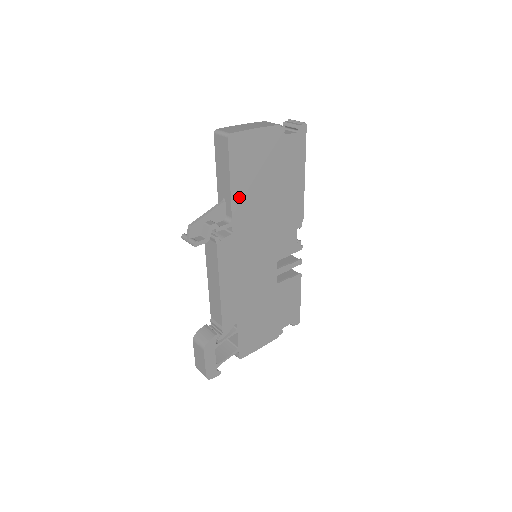
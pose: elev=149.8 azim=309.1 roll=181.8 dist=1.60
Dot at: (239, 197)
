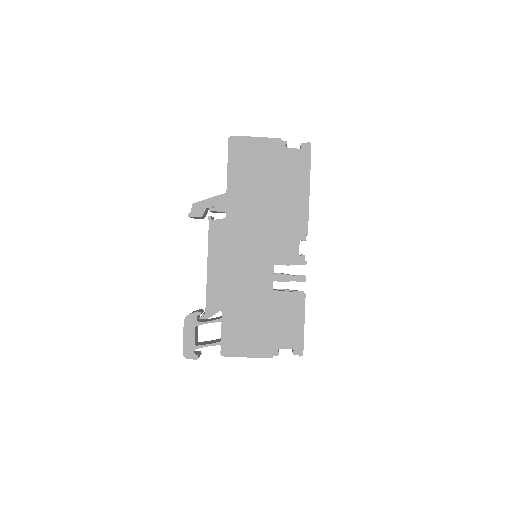
Dot at: (235, 189)
